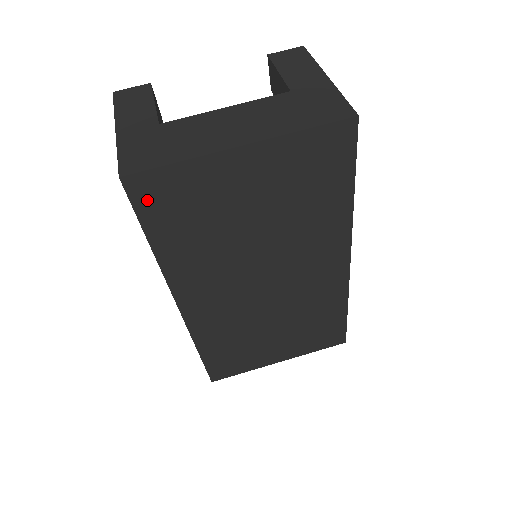
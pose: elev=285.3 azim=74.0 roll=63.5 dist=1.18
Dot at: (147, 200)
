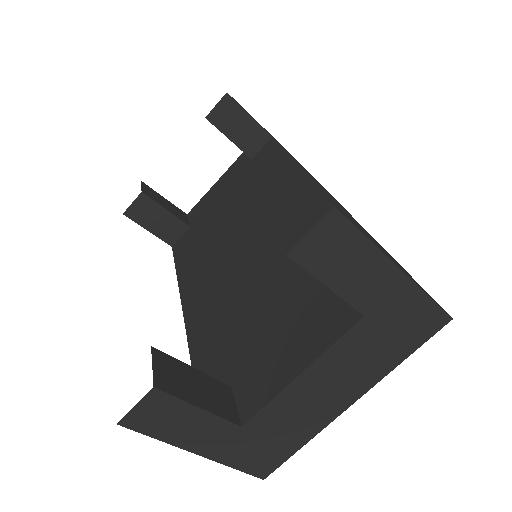
Dot at: occluded
